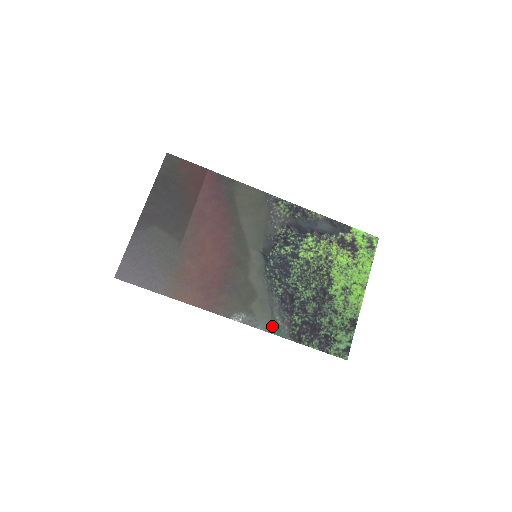
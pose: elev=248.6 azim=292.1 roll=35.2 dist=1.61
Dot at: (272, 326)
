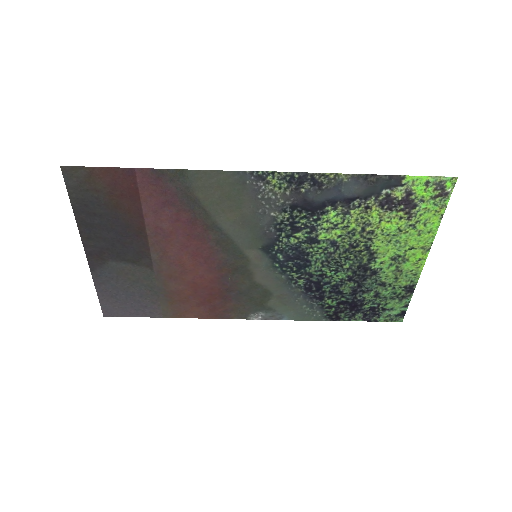
Dot at: (300, 315)
